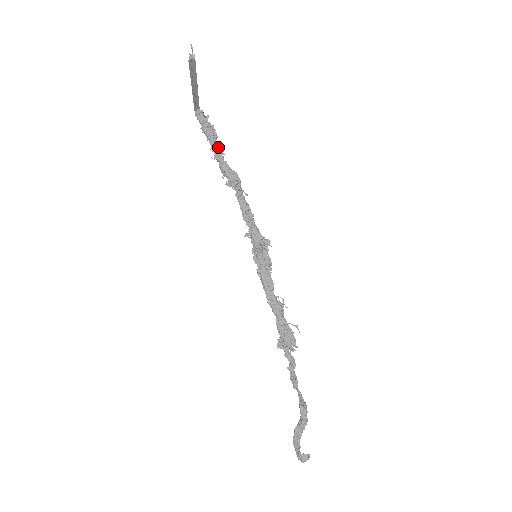
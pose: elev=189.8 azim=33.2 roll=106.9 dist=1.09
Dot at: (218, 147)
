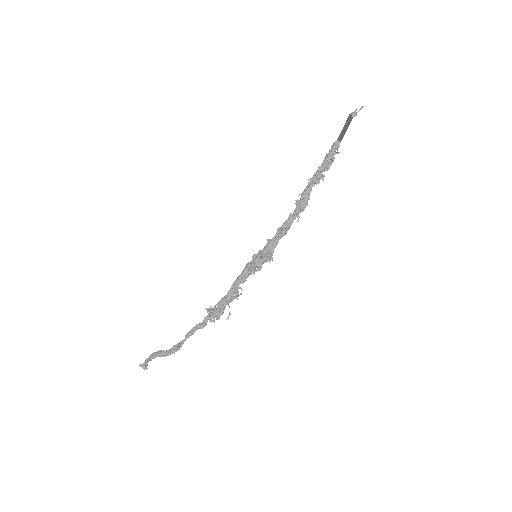
Dot at: (319, 177)
